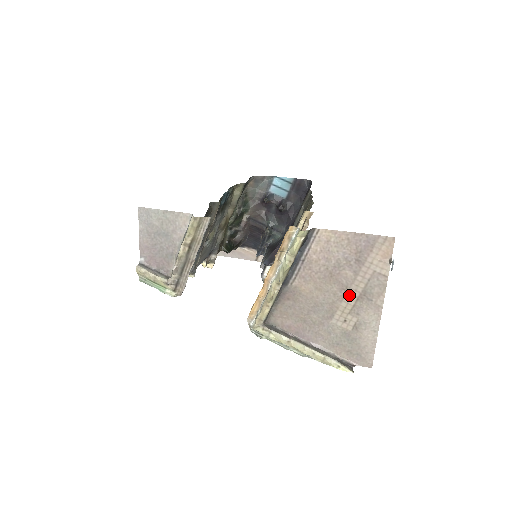
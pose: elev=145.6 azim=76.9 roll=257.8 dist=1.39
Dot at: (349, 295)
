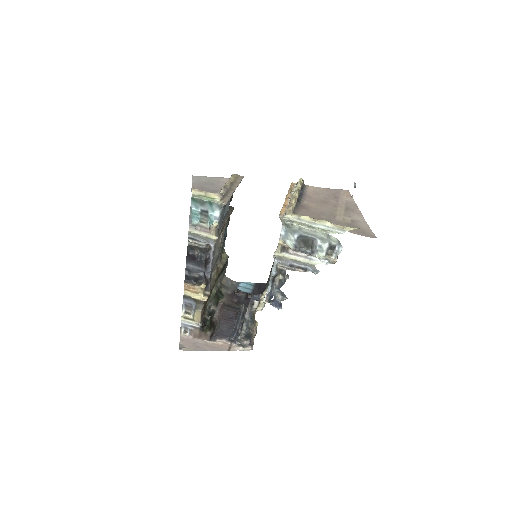
Dot at: (339, 209)
